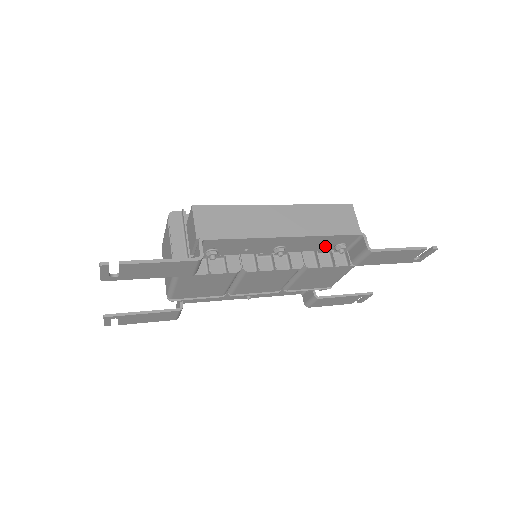
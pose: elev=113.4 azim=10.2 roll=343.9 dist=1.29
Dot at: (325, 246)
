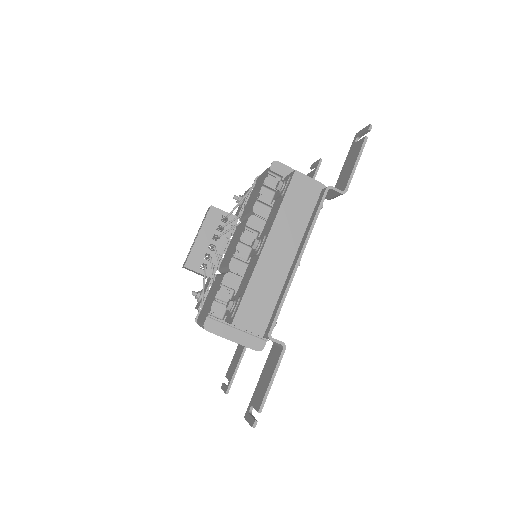
Dot at: occluded
